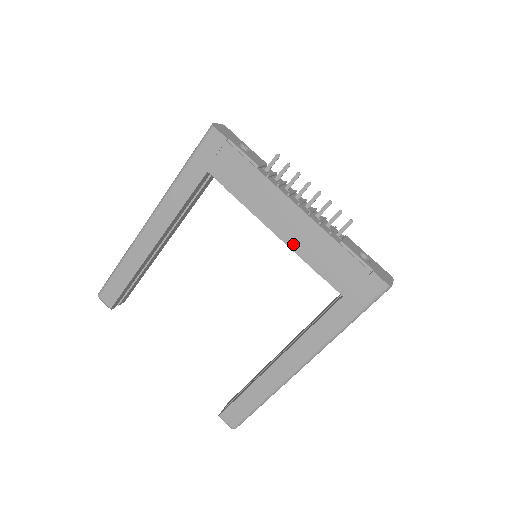
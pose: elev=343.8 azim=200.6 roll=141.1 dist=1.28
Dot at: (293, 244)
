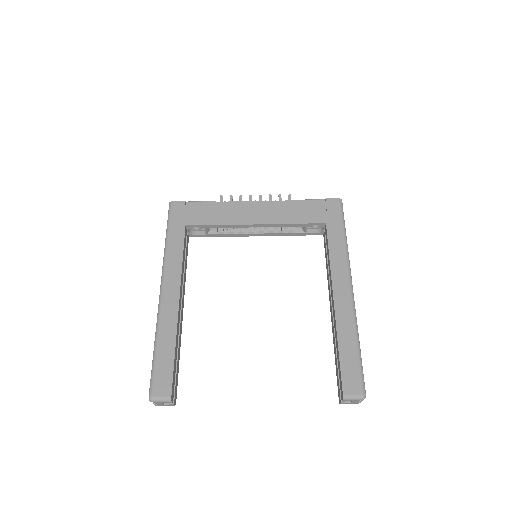
Dot at: (272, 221)
